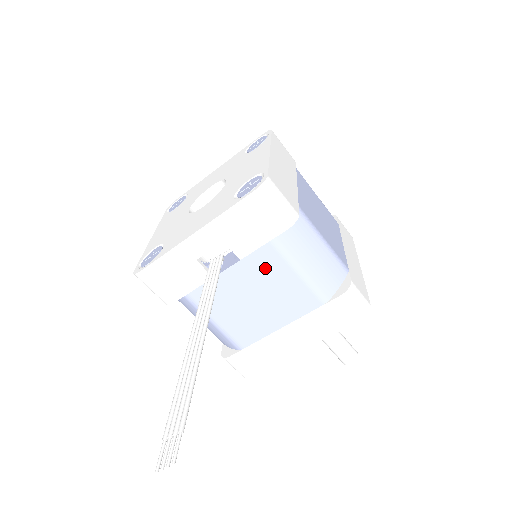
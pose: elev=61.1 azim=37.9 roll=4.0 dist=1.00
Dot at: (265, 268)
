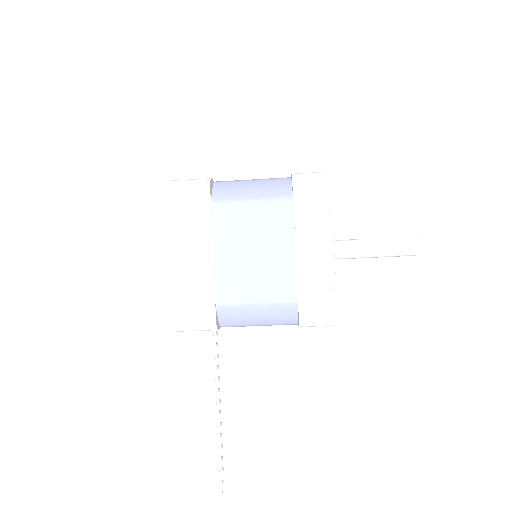
Dot at: occluded
